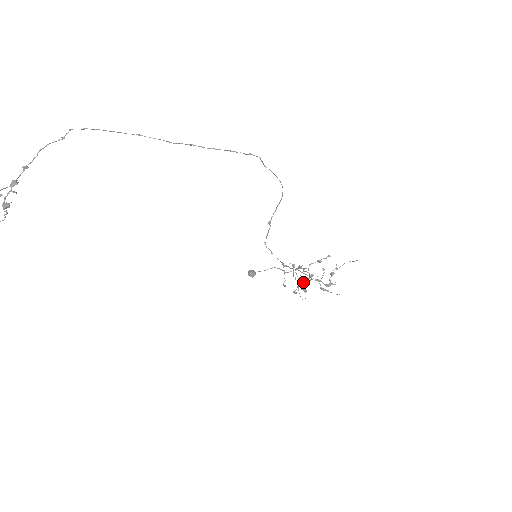
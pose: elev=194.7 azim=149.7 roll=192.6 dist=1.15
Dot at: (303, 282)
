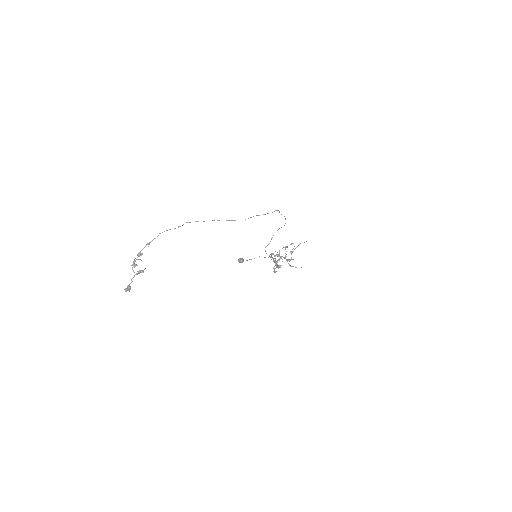
Dot at: (277, 262)
